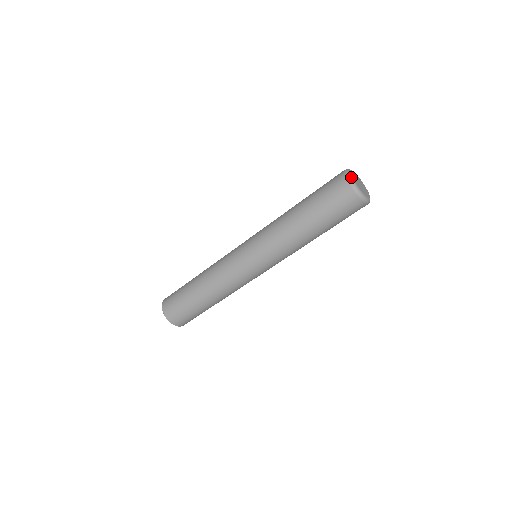
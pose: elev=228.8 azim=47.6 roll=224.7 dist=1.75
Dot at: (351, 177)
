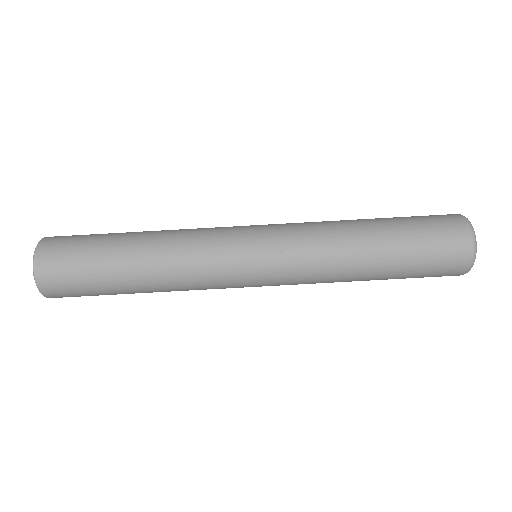
Dot at: occluded
